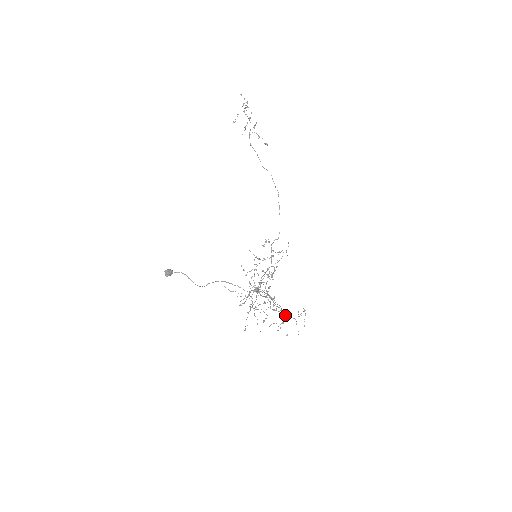
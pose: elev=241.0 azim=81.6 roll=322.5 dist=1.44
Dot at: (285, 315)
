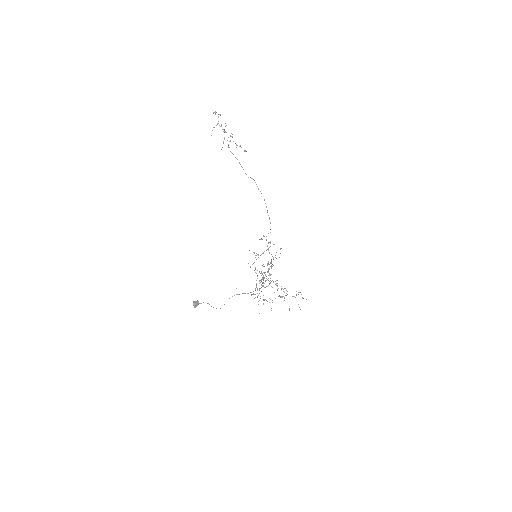
Dot at: occluded
